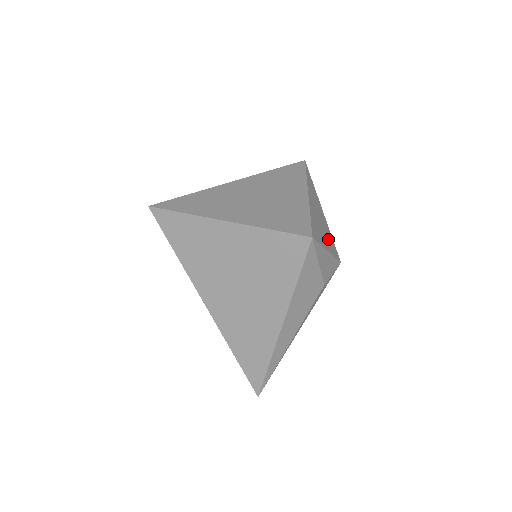
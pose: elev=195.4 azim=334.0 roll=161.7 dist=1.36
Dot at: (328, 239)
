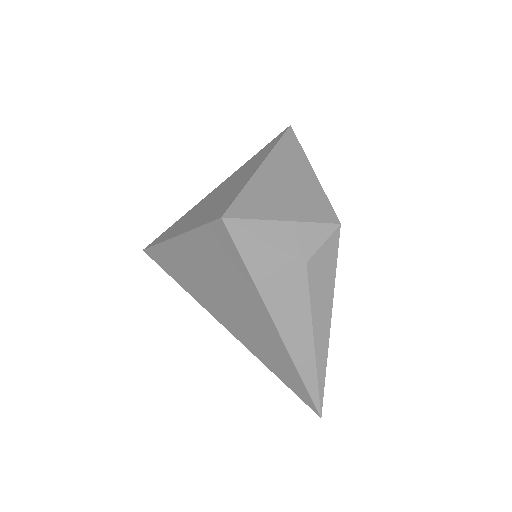
Dot at: (303, 204)
